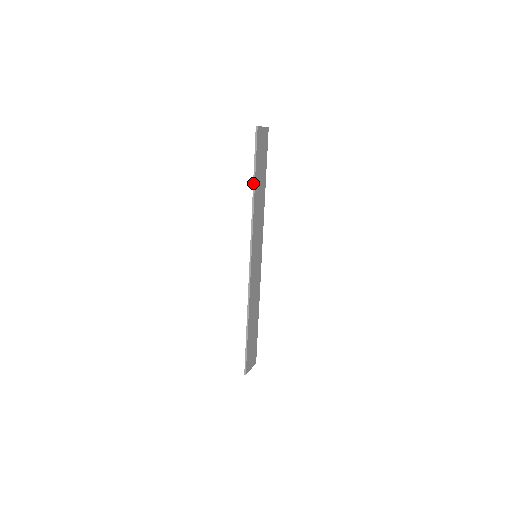
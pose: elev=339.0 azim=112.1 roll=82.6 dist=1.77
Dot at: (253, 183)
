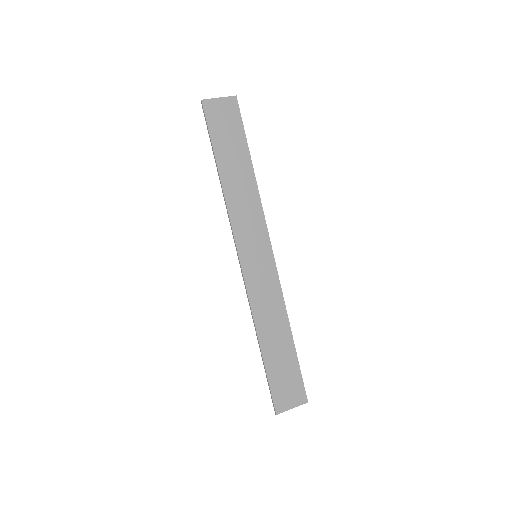
Dot at: occluded
